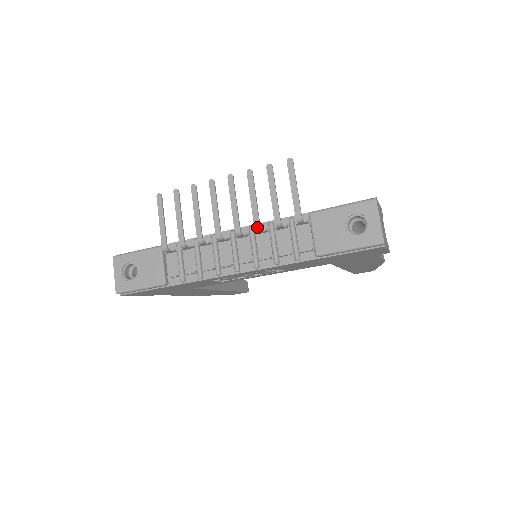
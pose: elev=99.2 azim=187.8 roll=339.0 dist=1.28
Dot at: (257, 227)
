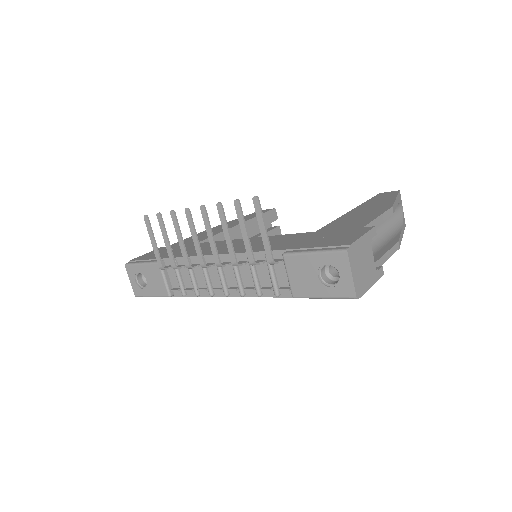
Dot at: (234, 264)
